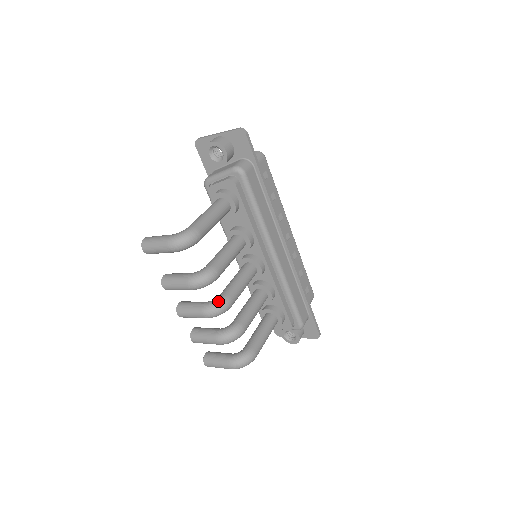
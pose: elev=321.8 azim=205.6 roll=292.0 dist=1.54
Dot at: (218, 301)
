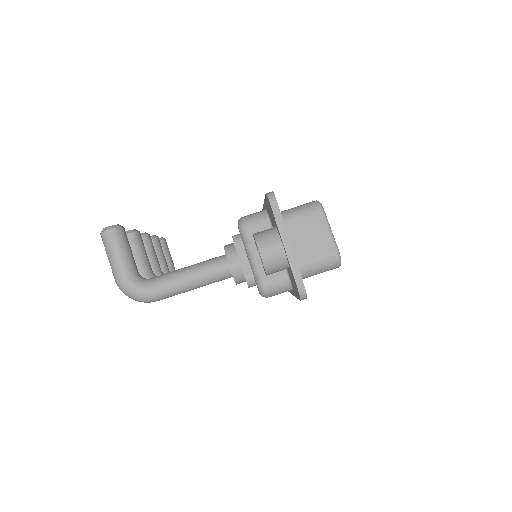
Dot at: occluded
